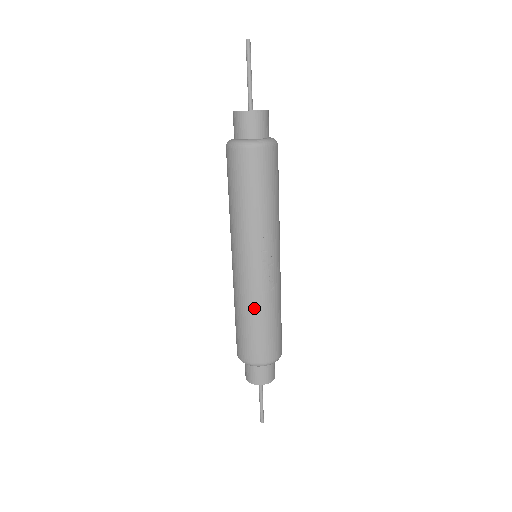
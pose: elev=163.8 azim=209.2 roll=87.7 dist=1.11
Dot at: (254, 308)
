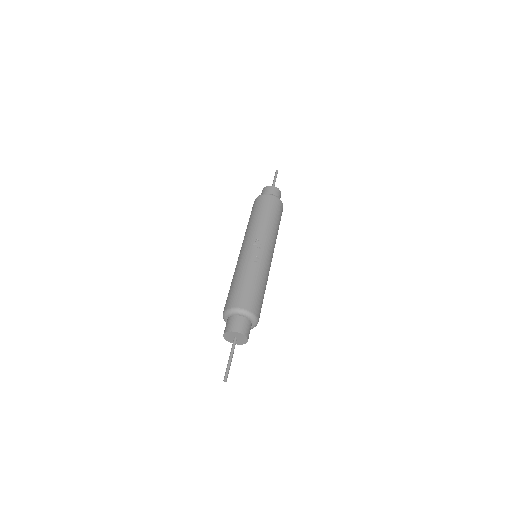
Dot at: (240, 271)
